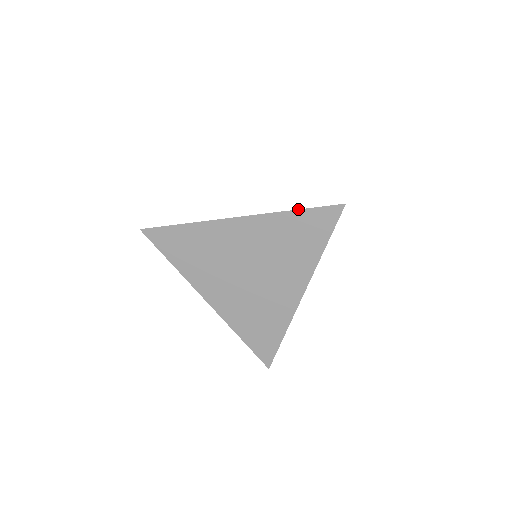
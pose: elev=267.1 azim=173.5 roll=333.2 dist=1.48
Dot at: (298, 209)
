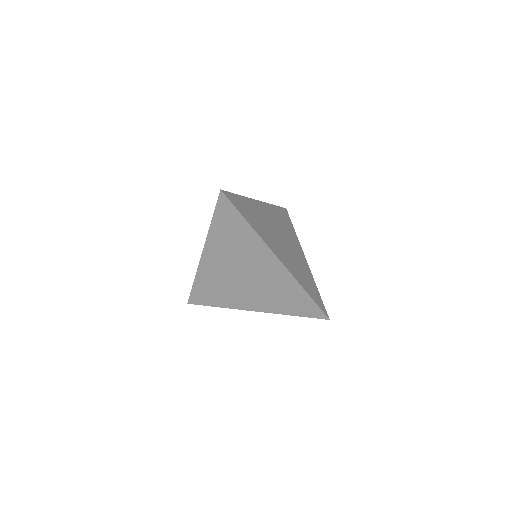
Dot at: (212, 219)
